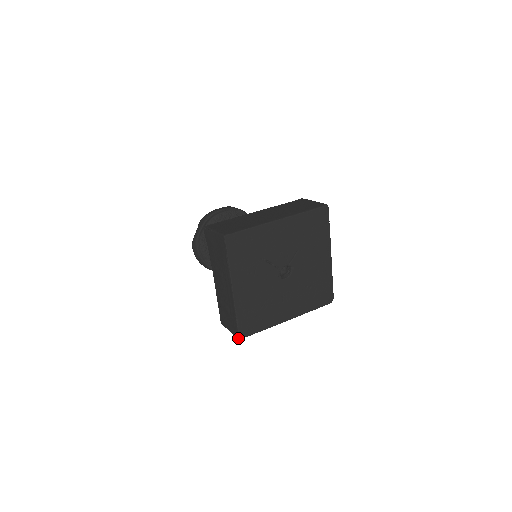
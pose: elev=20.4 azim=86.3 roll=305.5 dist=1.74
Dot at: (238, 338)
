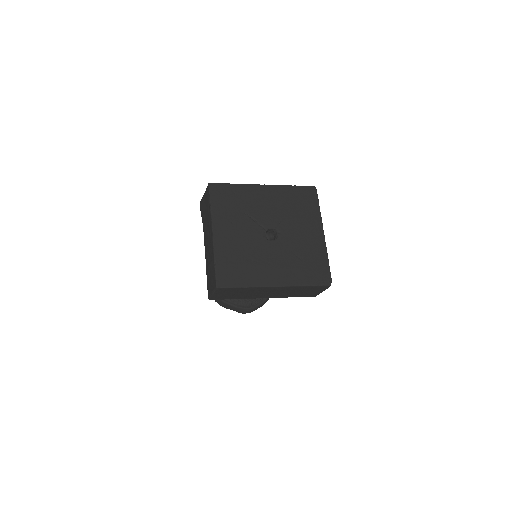
Dot at: (215, 286)
